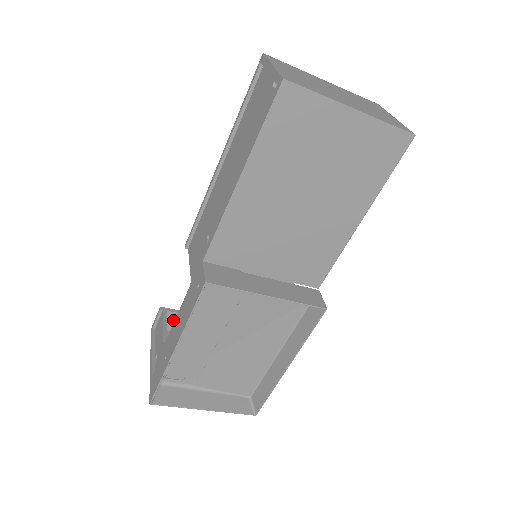
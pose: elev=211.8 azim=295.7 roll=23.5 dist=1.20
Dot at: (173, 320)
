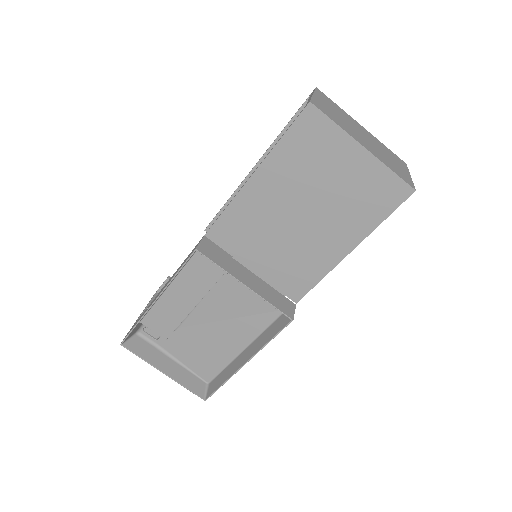
Dot at: occluded
